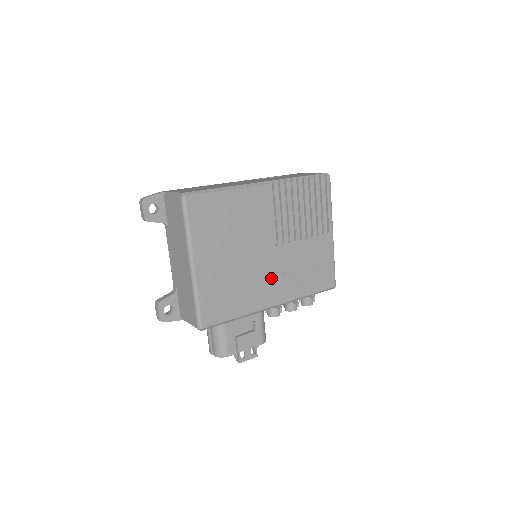
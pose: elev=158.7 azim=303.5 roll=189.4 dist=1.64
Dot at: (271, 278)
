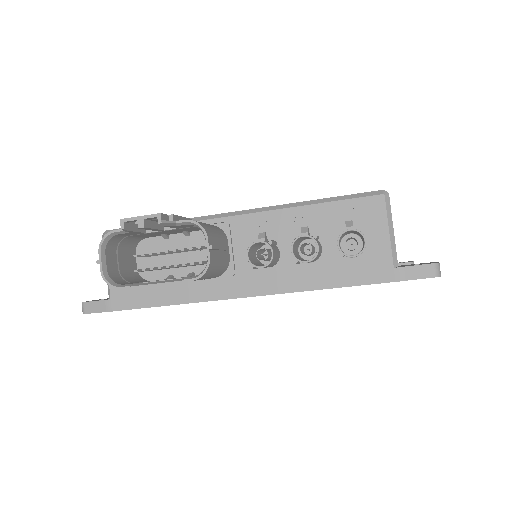
Dot at: occluded
